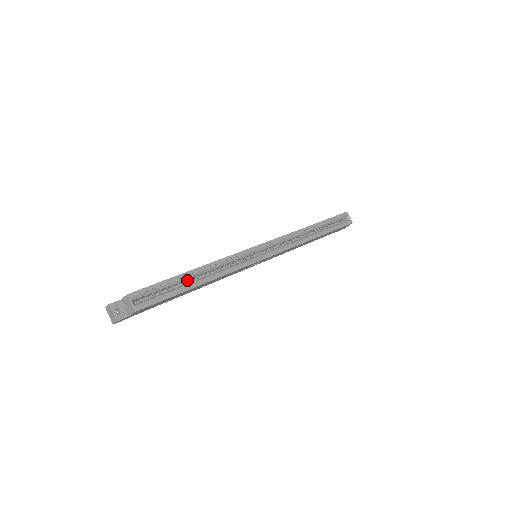
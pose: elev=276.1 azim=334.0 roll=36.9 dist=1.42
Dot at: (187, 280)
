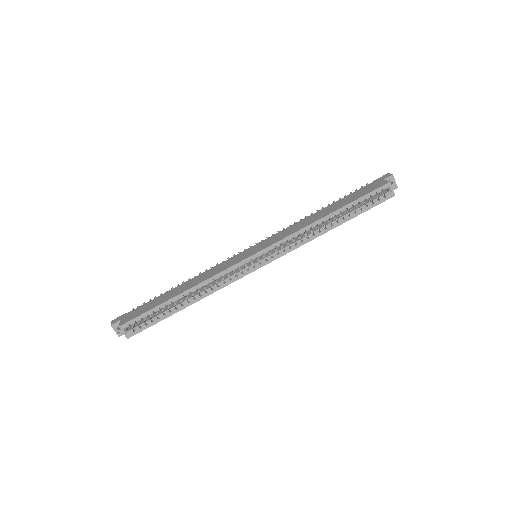
Dot at: occluded
